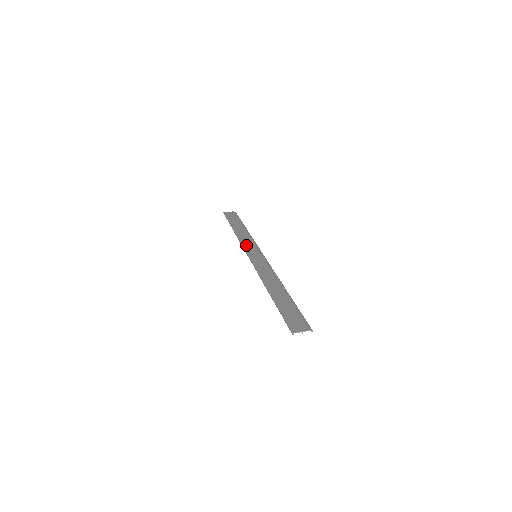
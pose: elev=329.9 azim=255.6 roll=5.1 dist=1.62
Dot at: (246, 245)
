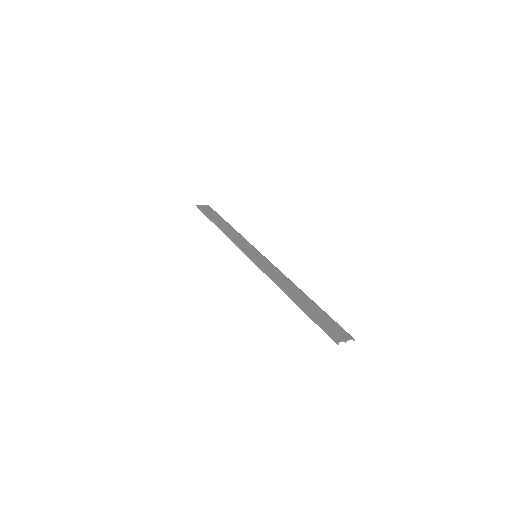
Dot at: (240, 243)
